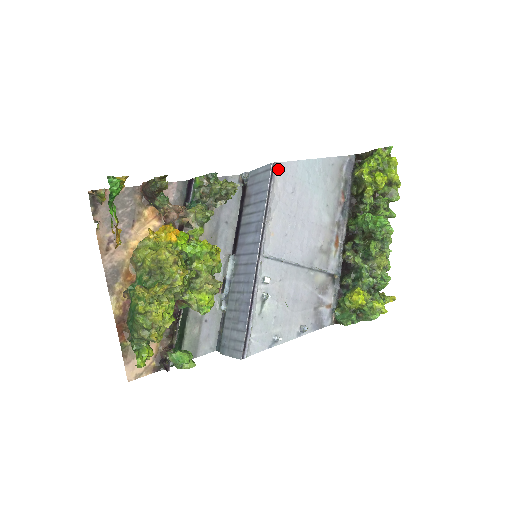
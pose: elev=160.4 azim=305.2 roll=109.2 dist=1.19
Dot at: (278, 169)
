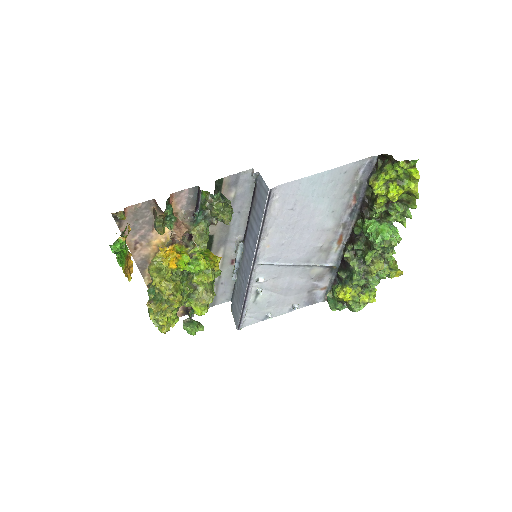
Dot at: (277, 191)
